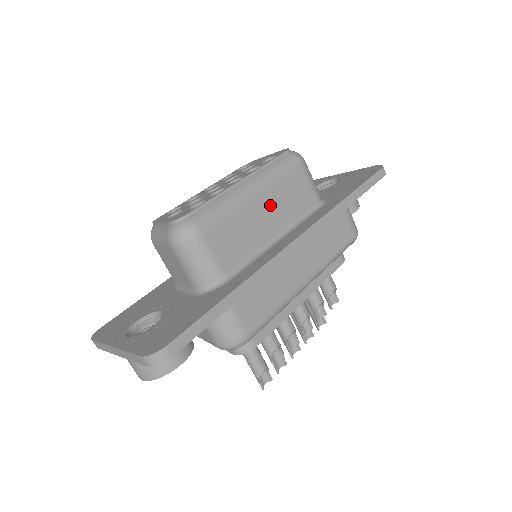
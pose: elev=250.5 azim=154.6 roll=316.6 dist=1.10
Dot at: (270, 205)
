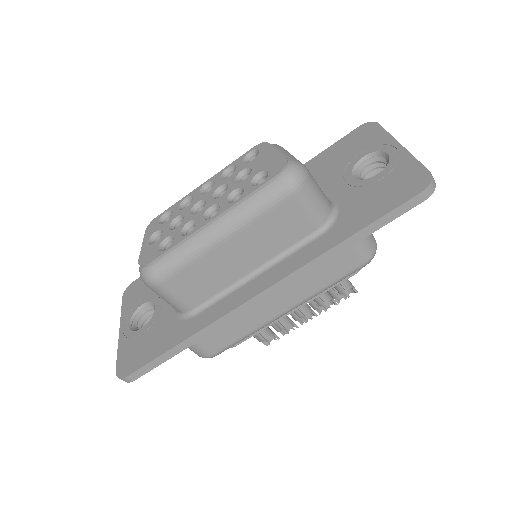
Dot at: (244, 245)
